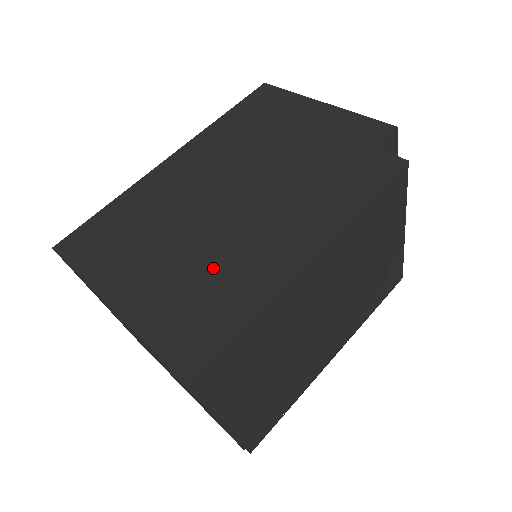
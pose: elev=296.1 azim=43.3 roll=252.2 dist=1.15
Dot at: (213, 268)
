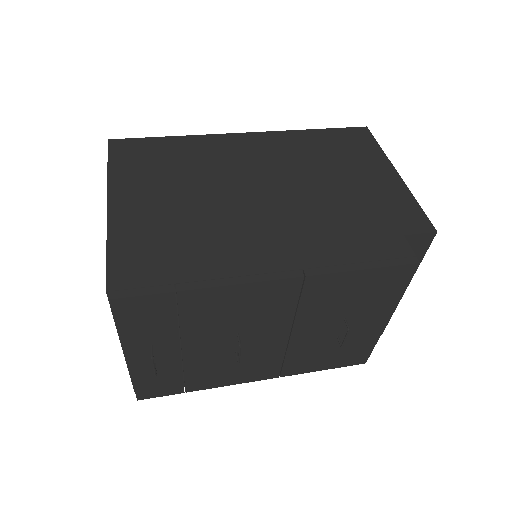
Dot at: (200, 233)
